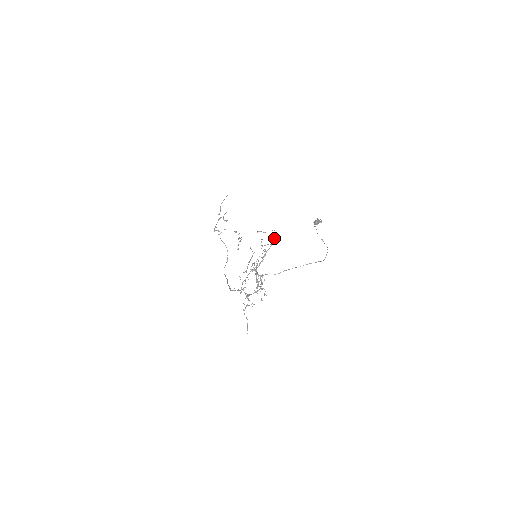
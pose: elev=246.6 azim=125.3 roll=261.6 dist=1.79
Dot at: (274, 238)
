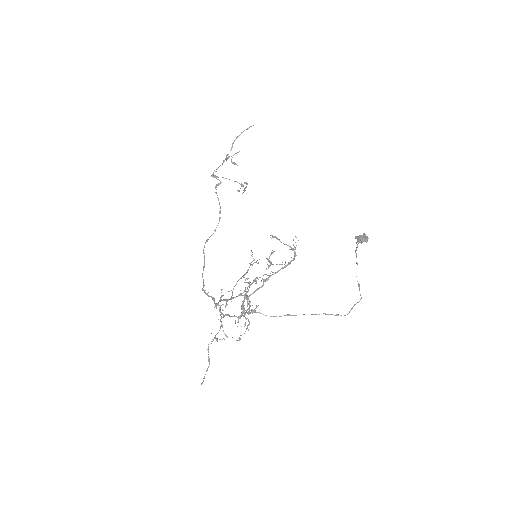
Dot at: occluded
